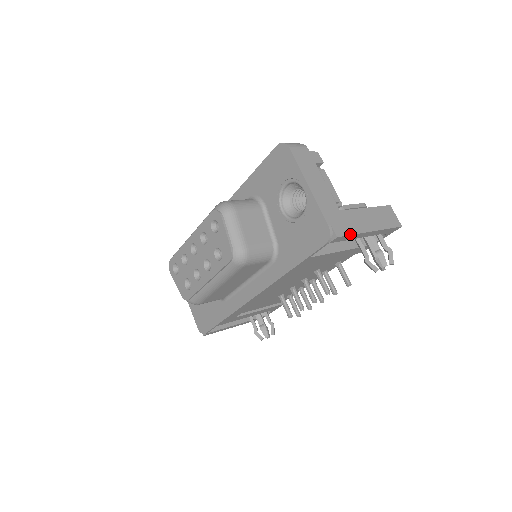
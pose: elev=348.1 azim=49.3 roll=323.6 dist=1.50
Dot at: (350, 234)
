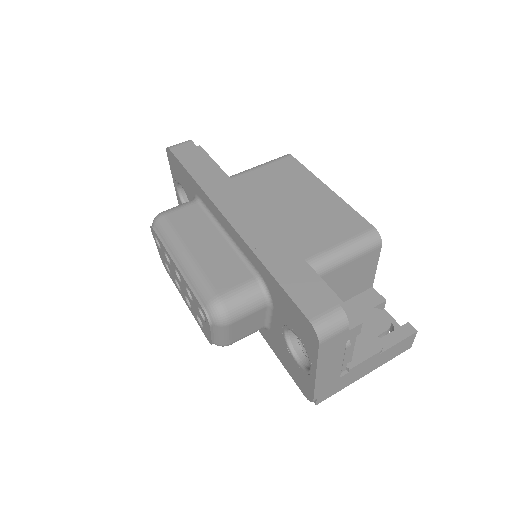
Dot at: (335, 393)
